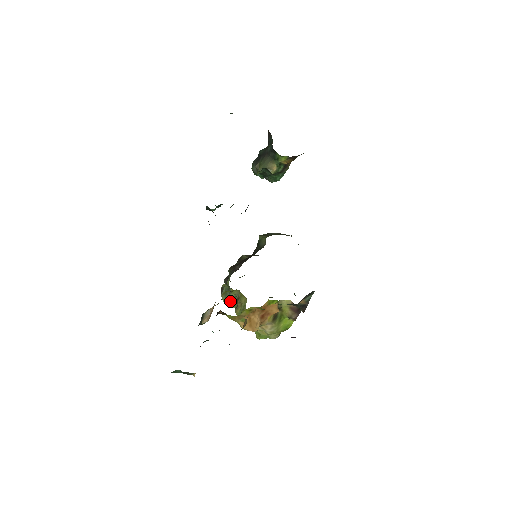
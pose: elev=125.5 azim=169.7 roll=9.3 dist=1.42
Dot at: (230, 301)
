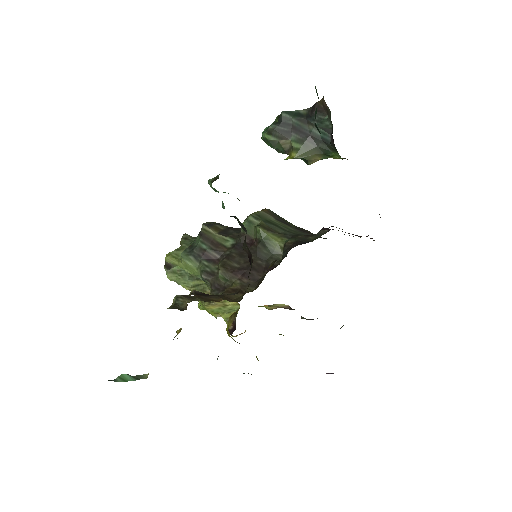
Dot at: (188, 285)
